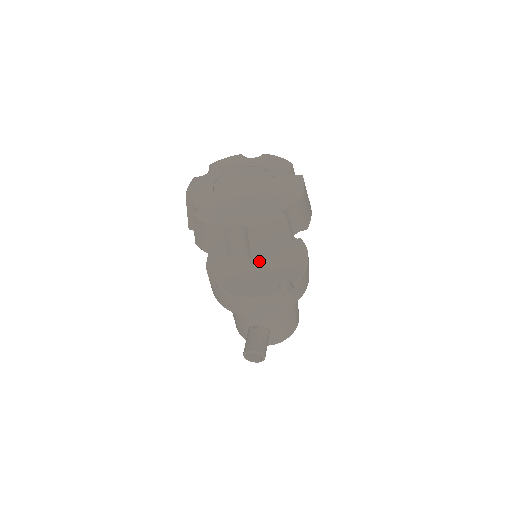
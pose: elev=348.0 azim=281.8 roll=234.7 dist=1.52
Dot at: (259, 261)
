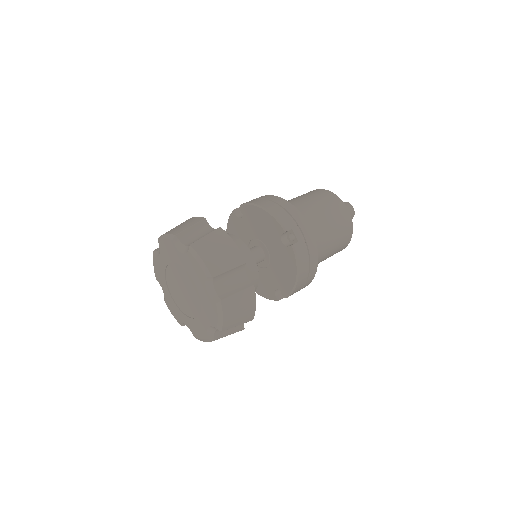
Dot at: (259, 262)
